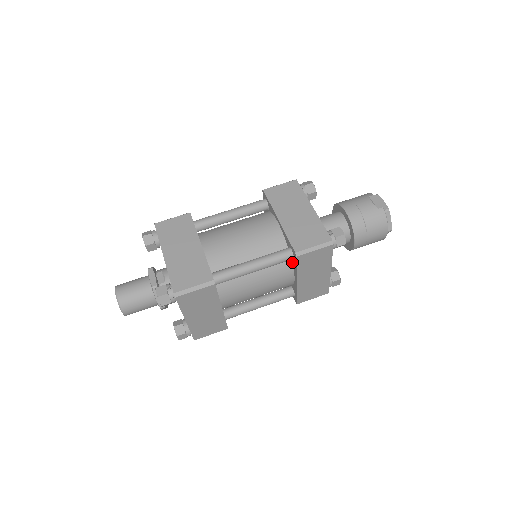
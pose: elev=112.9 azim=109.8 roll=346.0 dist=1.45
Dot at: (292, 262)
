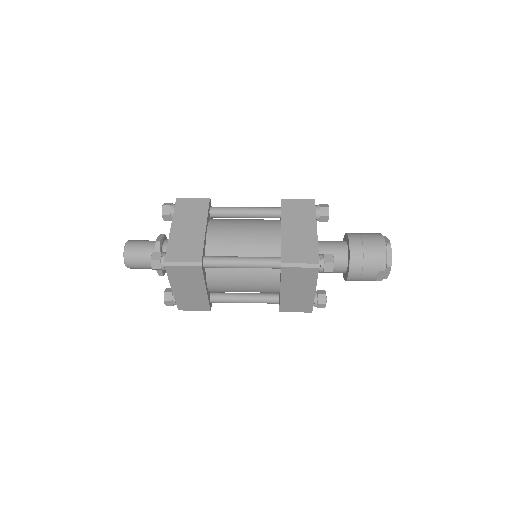
Dot at: (280, 221)
